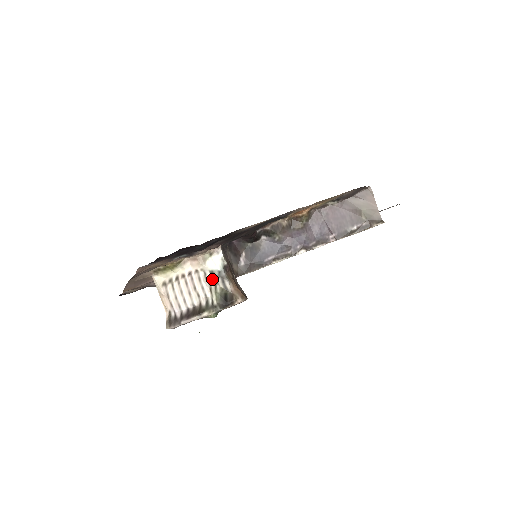
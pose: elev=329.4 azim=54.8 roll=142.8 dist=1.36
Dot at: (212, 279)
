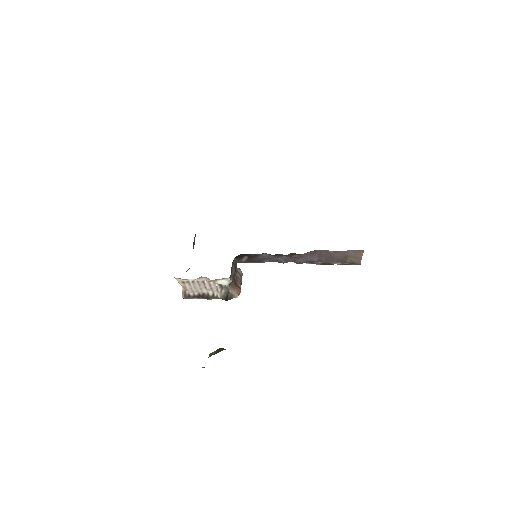
Dot at: (219, 287)
